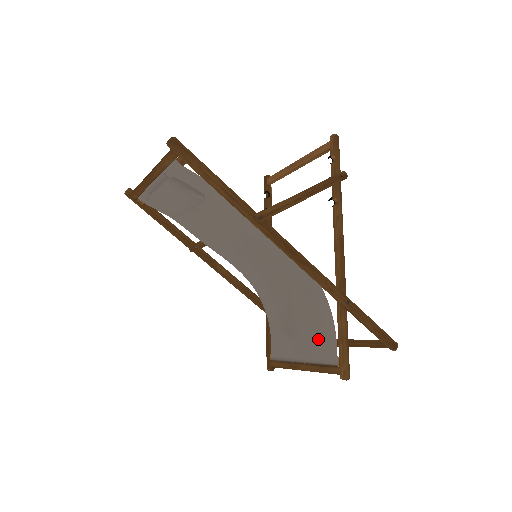
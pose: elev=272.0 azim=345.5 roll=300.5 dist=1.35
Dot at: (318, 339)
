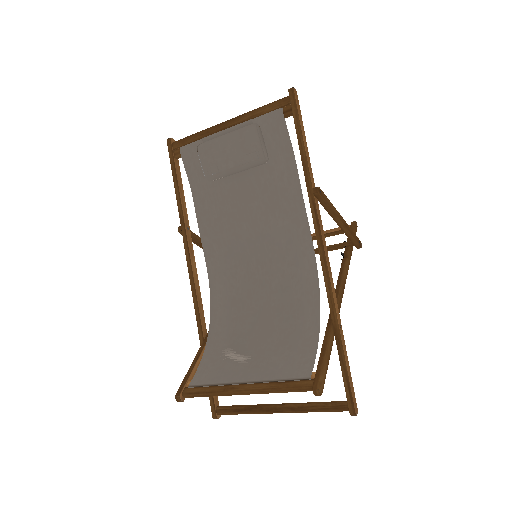
Dot at: (284, 358)
